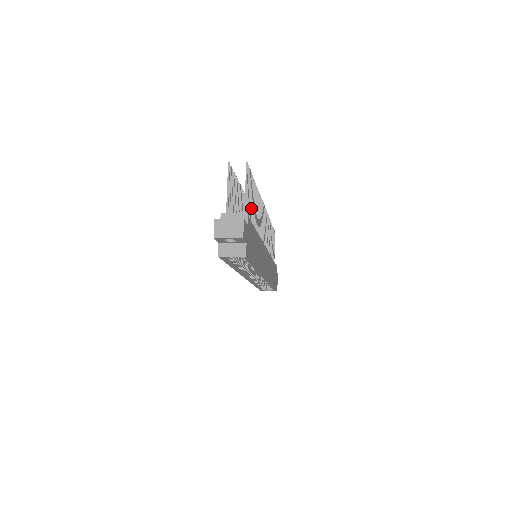
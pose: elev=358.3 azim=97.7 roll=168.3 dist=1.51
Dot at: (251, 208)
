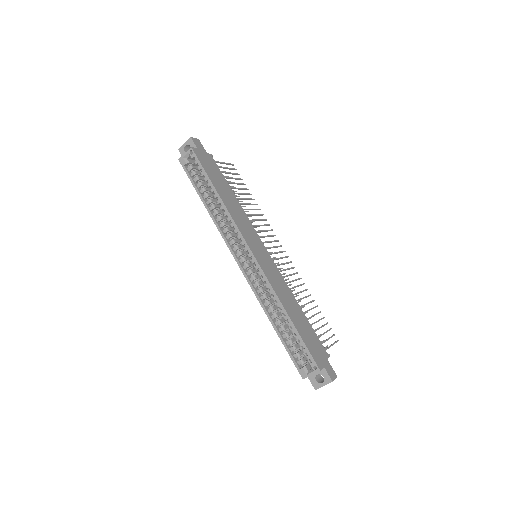
Dot at: (232, 183)
